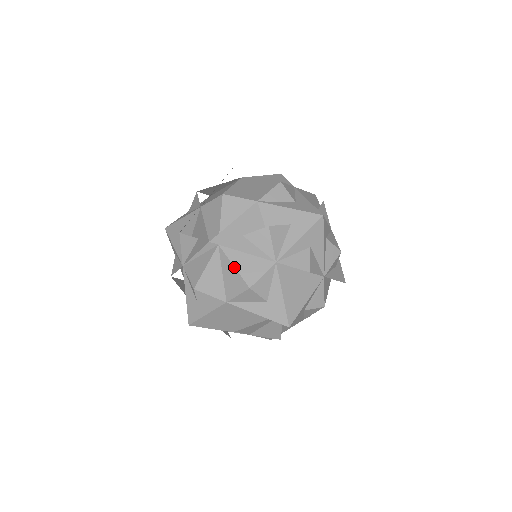
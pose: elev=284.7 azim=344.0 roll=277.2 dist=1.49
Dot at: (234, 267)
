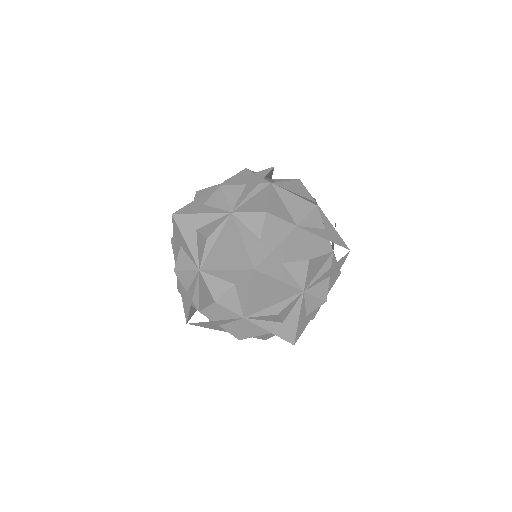
Dot at: (295, 194)
